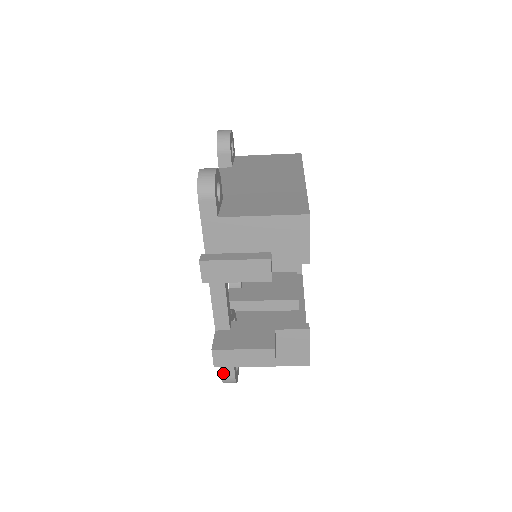
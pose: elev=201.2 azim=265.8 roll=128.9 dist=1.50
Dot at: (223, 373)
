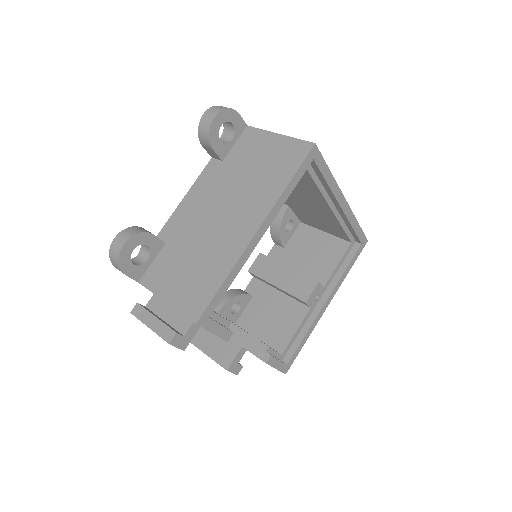
Dot at: occluded
